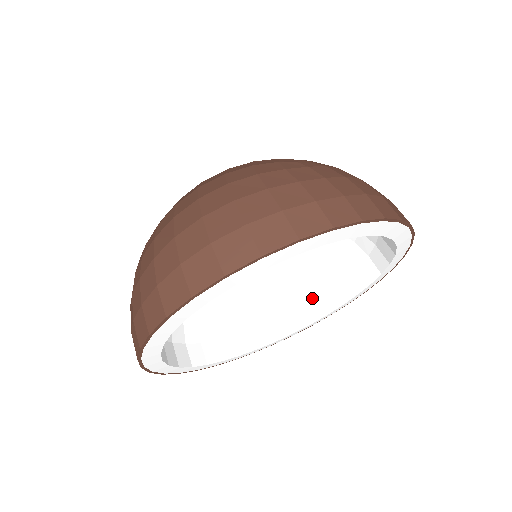
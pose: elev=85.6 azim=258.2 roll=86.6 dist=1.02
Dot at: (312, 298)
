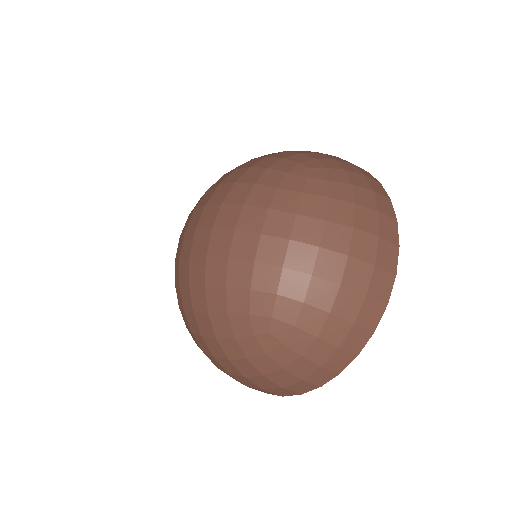
Dot at: occluded
